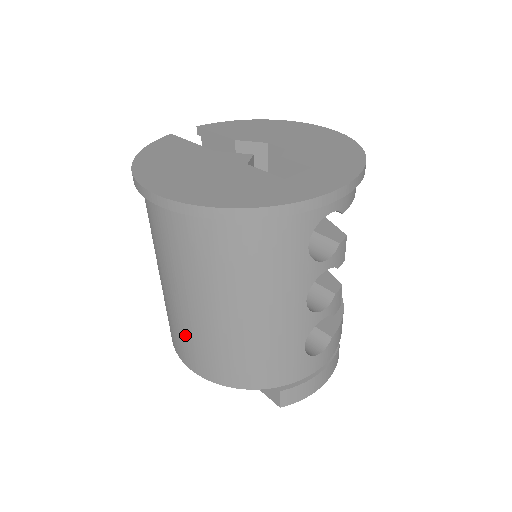
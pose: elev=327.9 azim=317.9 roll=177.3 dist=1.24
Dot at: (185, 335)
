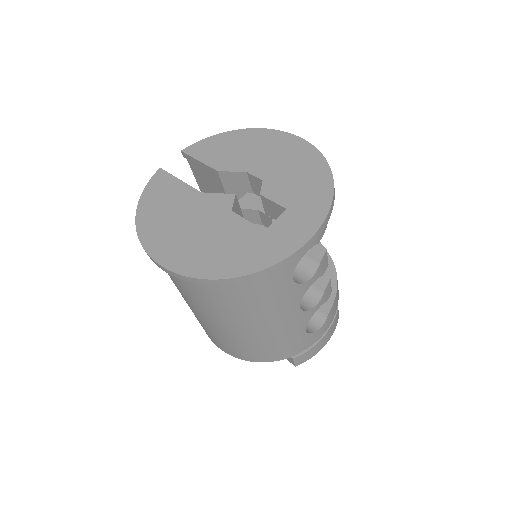
Dot at: (211, 333)
